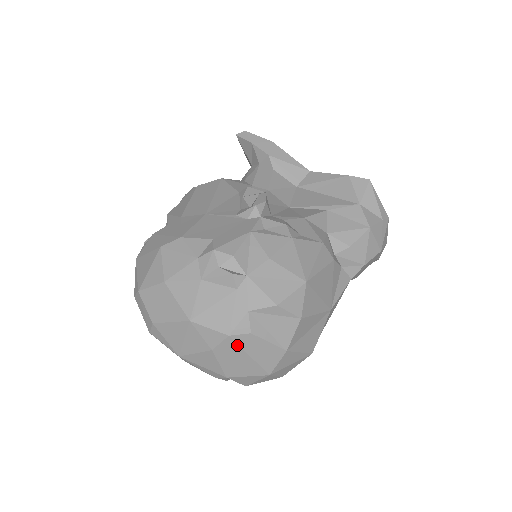
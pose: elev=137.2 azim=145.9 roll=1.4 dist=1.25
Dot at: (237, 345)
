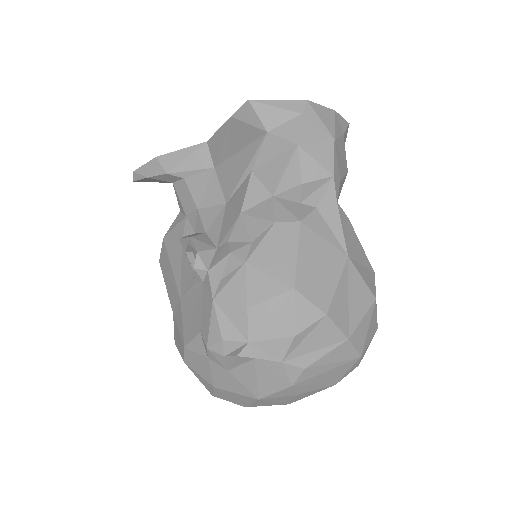
Dot at: (308, 380)
